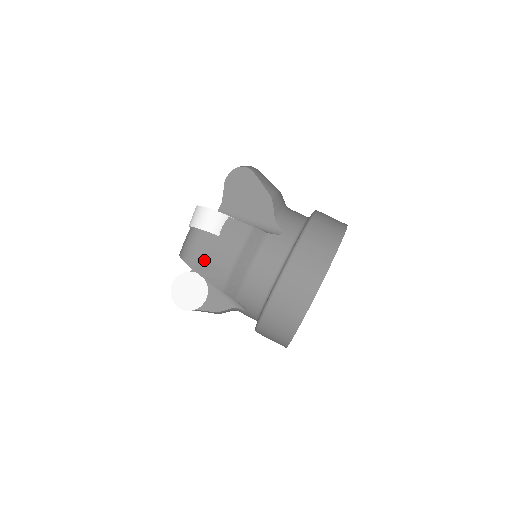
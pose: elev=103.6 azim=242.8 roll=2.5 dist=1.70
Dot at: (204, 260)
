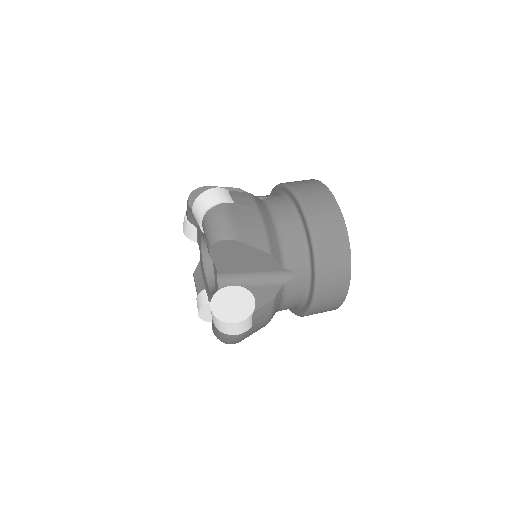
Dot at: (239, 226)
